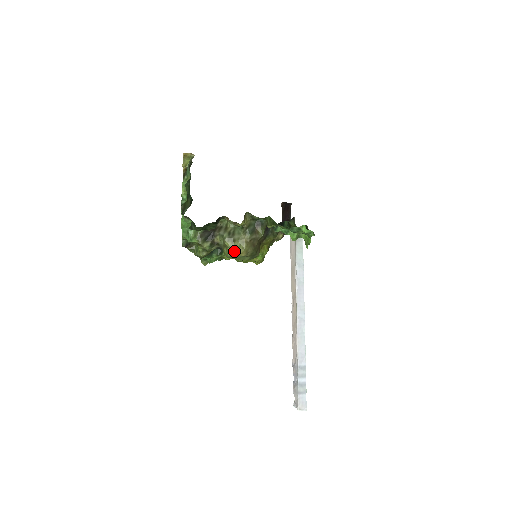
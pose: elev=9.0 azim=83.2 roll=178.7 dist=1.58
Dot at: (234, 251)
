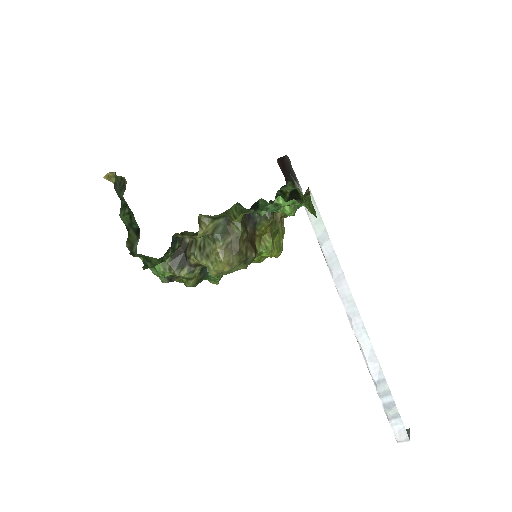
Dot at: (214, 269)
